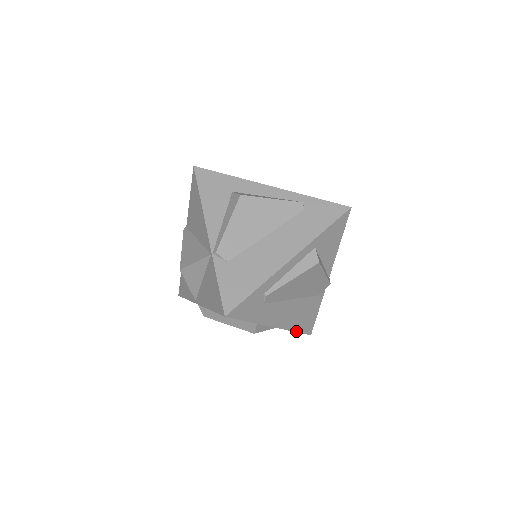
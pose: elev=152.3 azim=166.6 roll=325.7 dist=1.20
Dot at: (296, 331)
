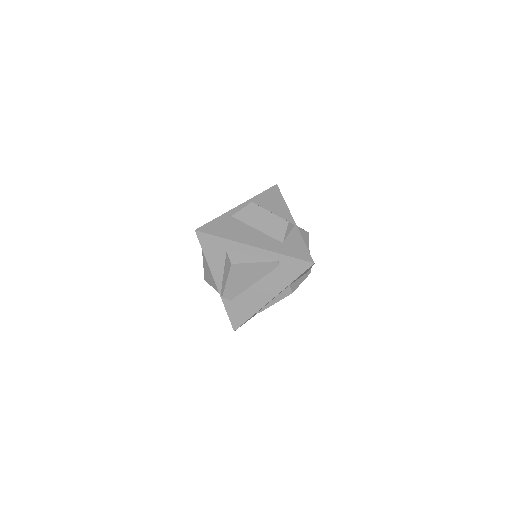
Dot at: occluded
